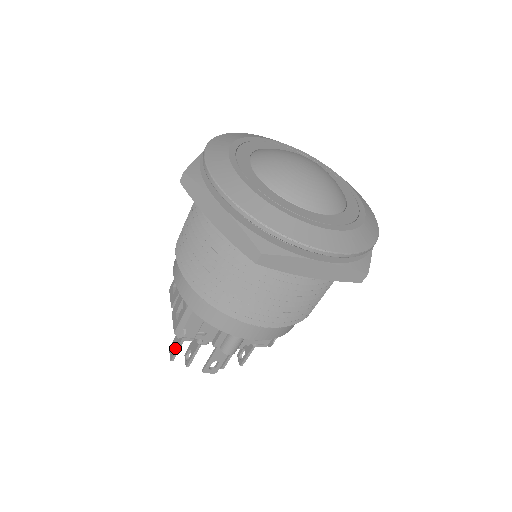
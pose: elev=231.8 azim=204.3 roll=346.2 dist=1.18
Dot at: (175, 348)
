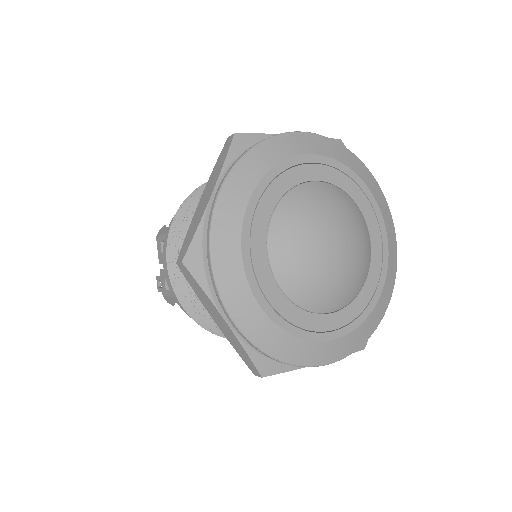
Dot at: occluded
